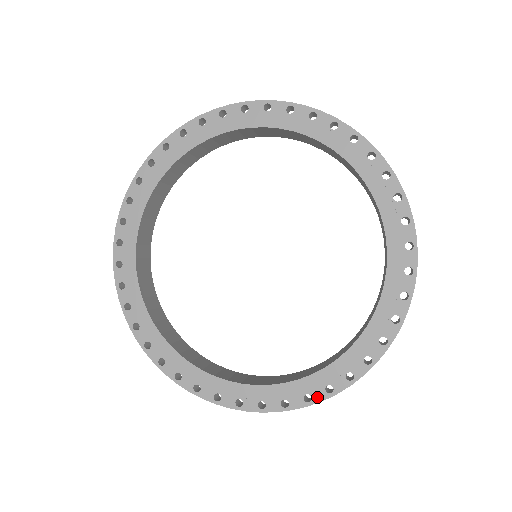
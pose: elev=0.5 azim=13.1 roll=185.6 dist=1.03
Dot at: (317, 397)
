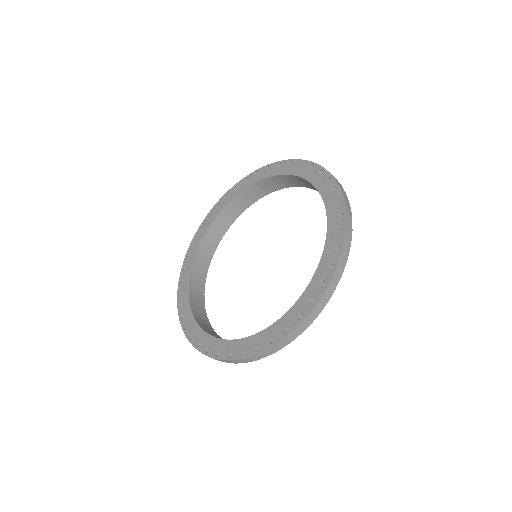
Dot at: (263, 347)
